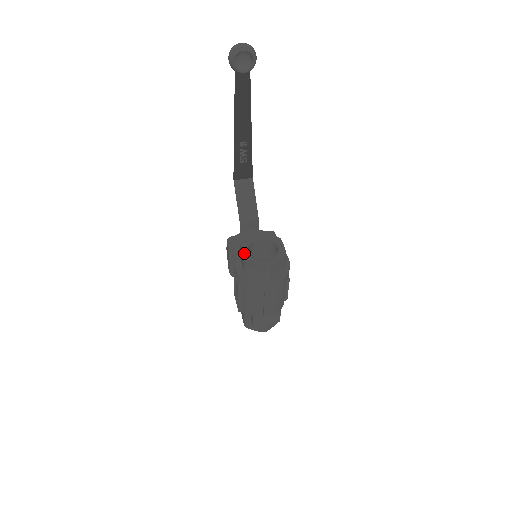
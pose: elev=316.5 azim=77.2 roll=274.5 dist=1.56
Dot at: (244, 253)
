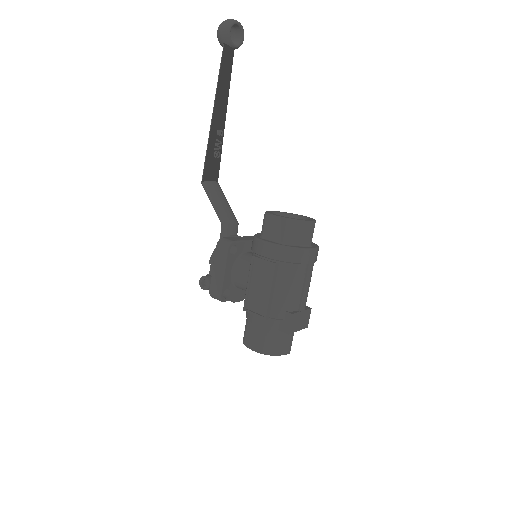
Dot at: (280, 216)
